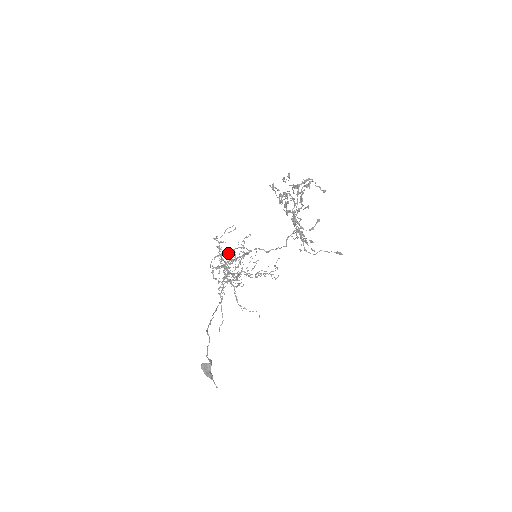
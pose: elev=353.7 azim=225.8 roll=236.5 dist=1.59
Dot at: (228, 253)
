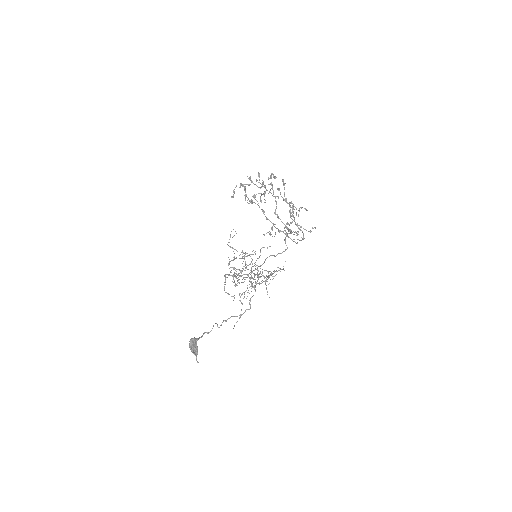
Dot at: (240, 258)
